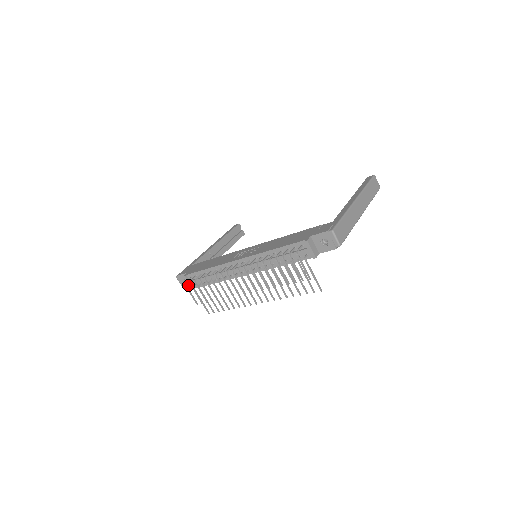
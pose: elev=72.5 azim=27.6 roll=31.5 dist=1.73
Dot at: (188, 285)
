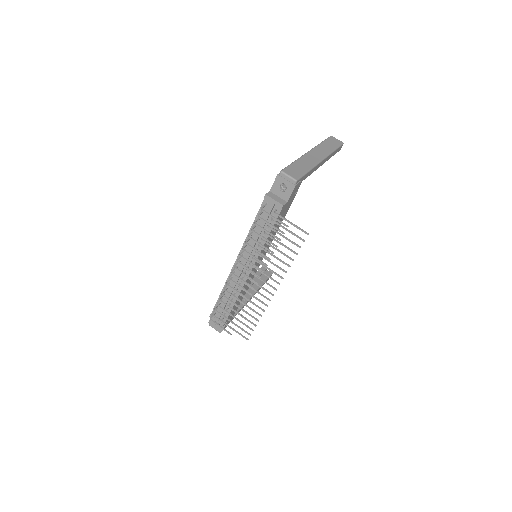
Dot at: occluded
